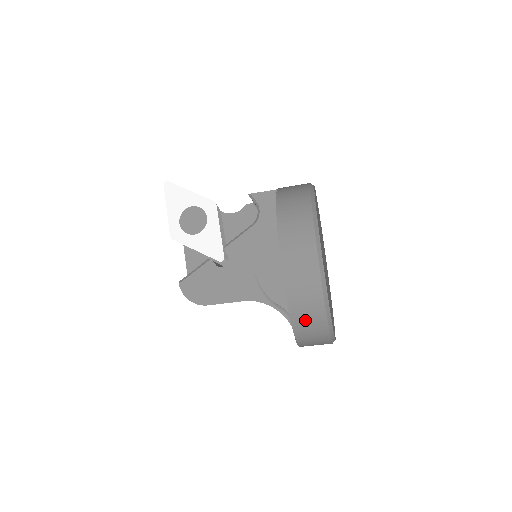
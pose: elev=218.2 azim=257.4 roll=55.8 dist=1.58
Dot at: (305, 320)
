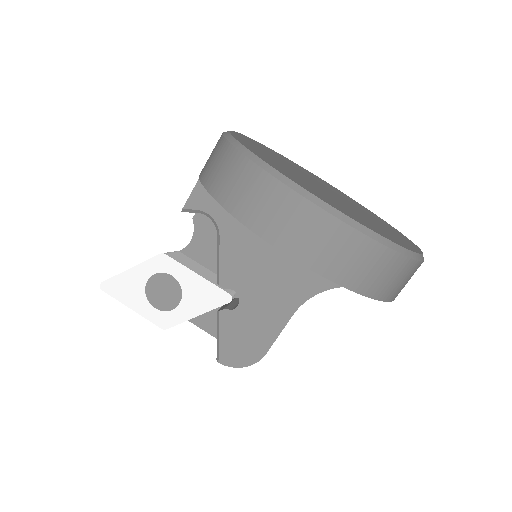
Dot at: (377, 279)
